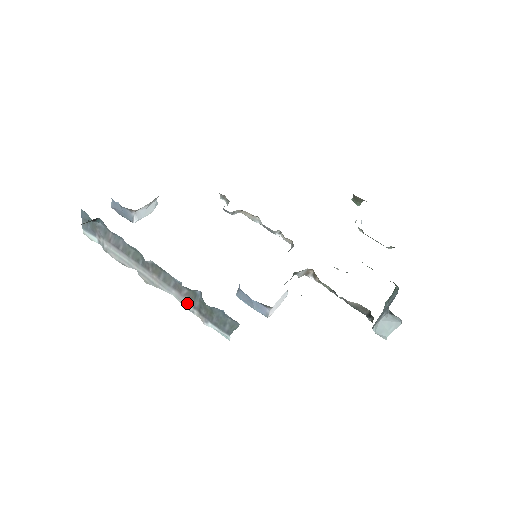
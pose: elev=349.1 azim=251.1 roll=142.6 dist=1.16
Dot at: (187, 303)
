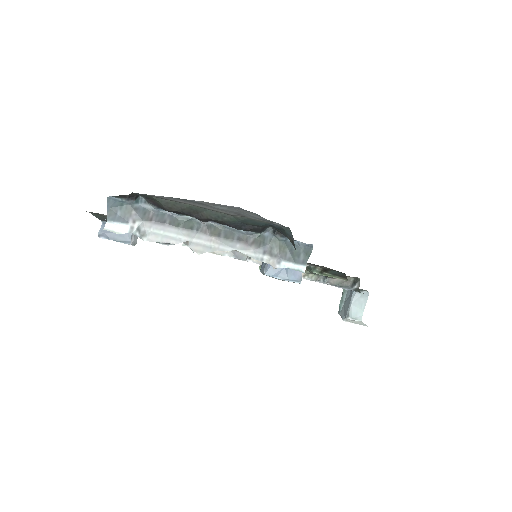
Dot at: (256, 251)
